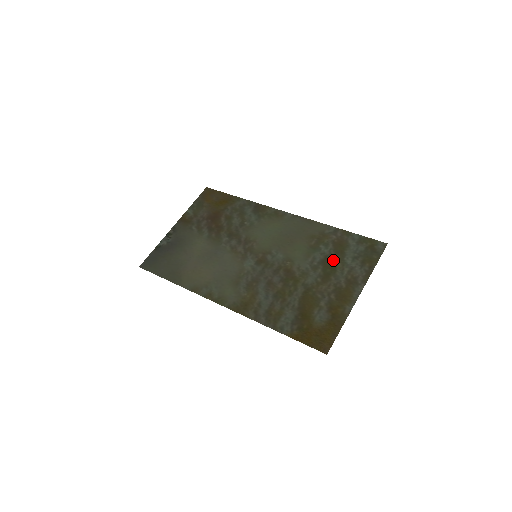
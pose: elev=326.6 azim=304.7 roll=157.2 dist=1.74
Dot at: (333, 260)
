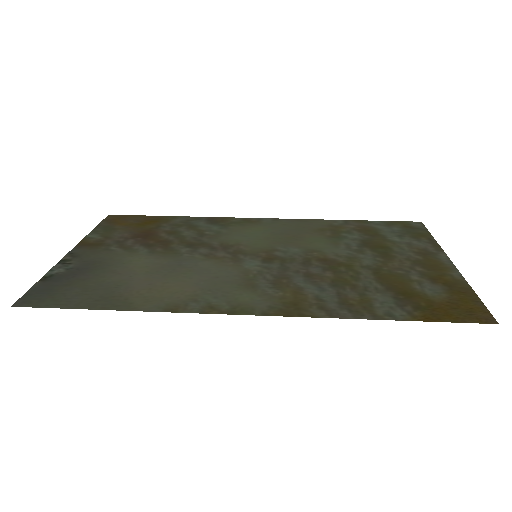
Dot at: (375, 241)
